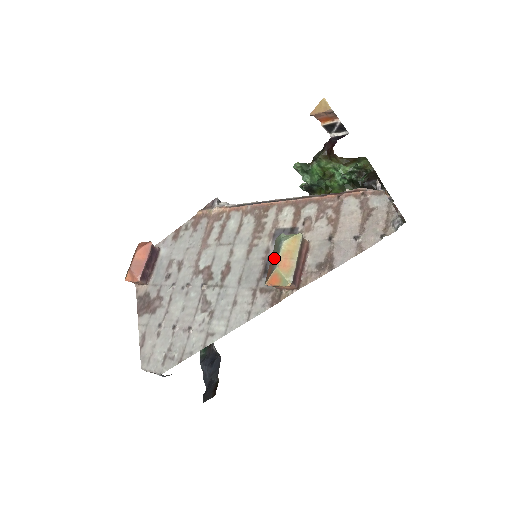
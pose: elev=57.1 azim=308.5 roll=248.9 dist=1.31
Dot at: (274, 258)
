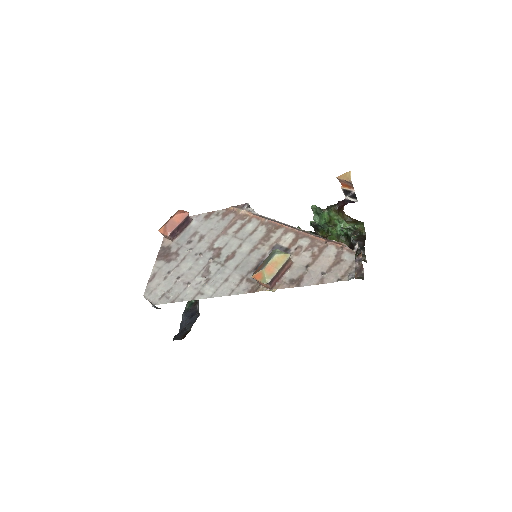
Dot at: (265, 262)
